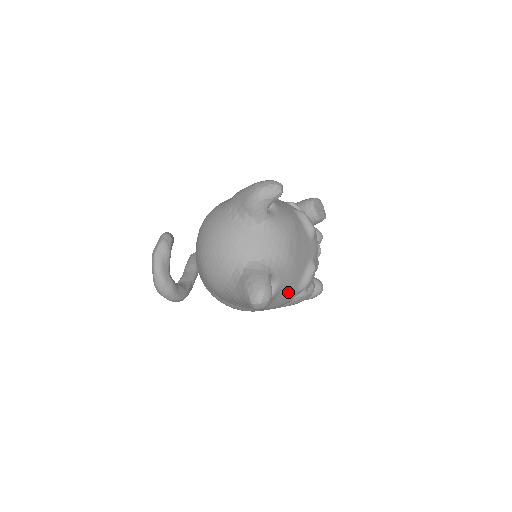
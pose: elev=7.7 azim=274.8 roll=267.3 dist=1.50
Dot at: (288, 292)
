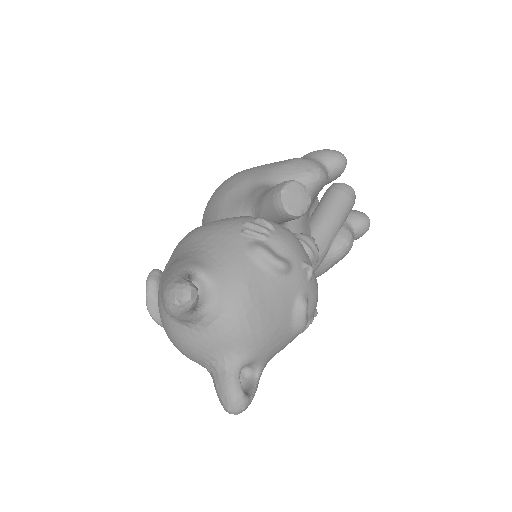
Dot at: (283, 347)
